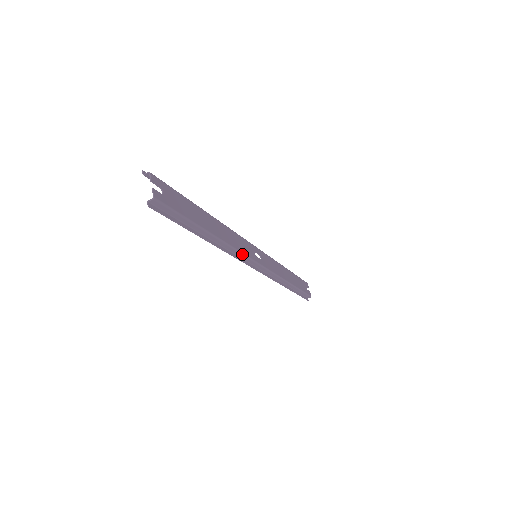
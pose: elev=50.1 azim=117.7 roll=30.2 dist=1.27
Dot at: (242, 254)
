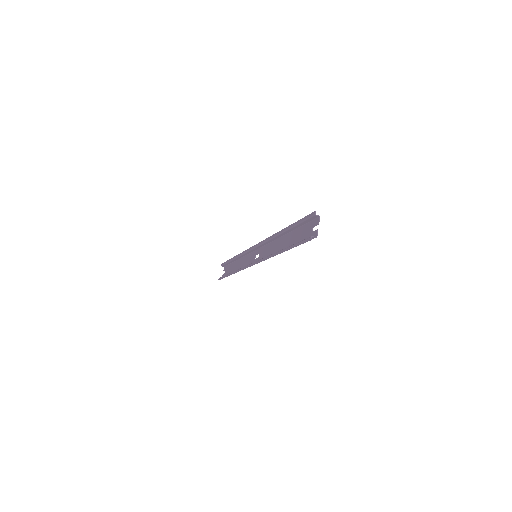
Dot at: occluded
